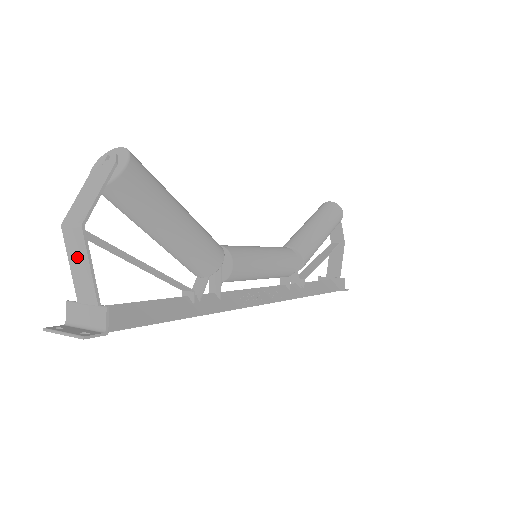
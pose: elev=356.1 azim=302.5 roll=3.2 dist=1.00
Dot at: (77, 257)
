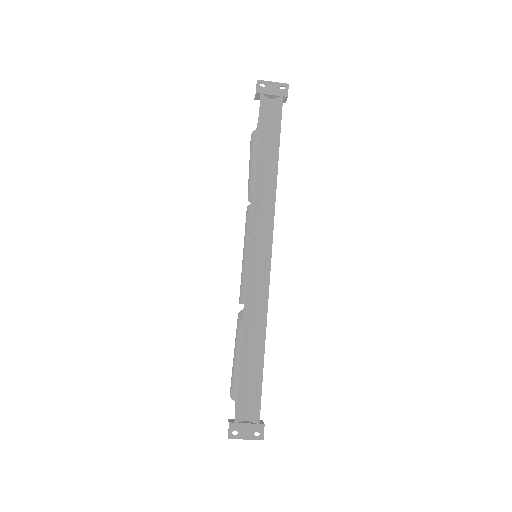
Dot at: occluded
